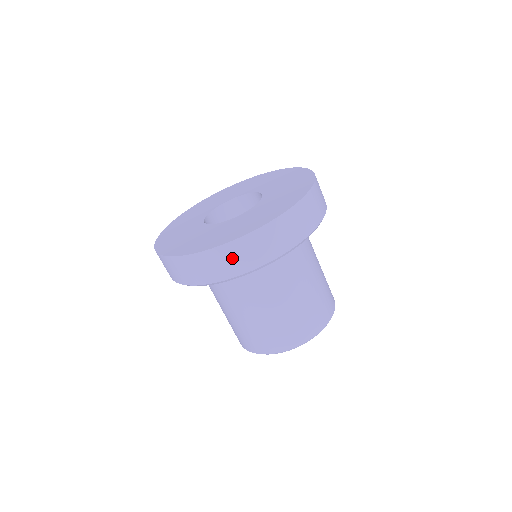
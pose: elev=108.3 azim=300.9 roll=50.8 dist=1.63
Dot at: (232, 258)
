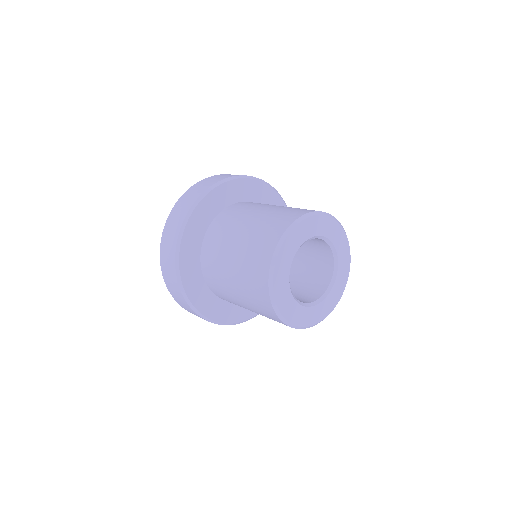
Dot at: (196, 189)
